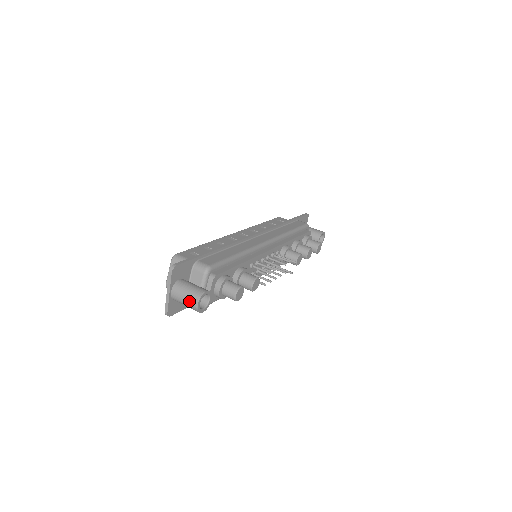
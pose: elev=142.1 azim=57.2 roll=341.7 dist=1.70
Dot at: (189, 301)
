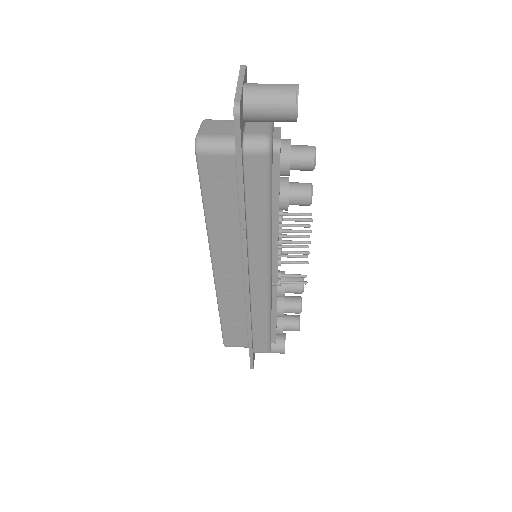
Dot at: (281, 85)
